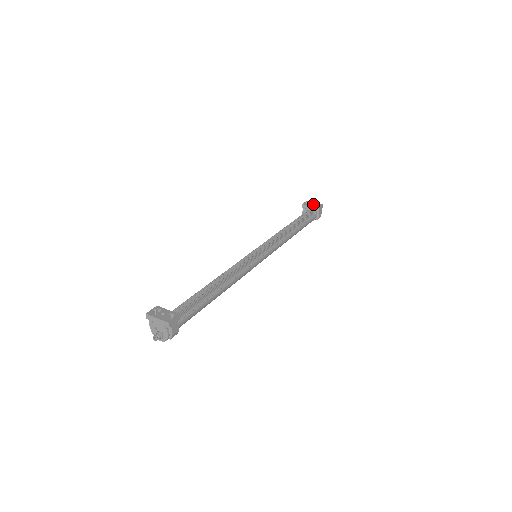
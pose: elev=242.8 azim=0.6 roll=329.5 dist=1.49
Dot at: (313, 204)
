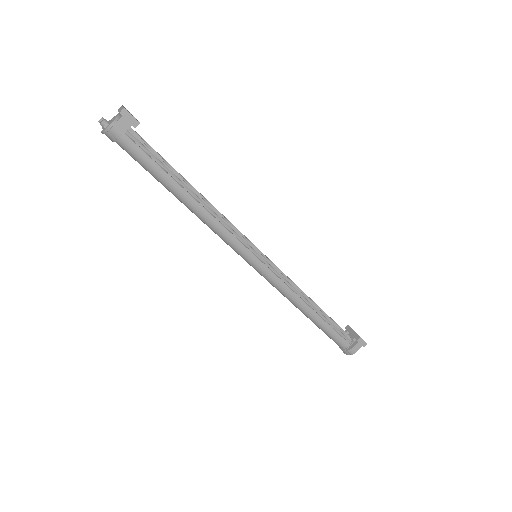
Dot at: occluded
